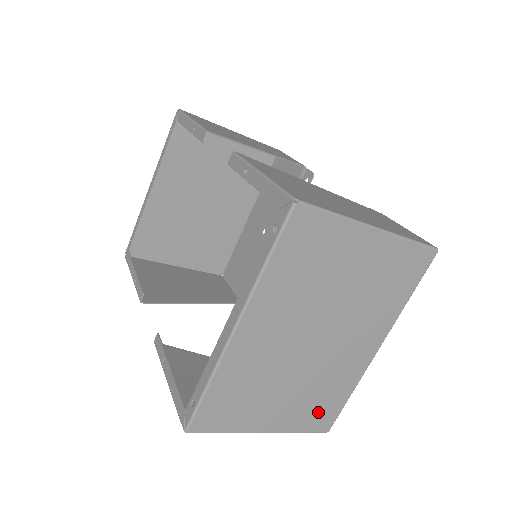
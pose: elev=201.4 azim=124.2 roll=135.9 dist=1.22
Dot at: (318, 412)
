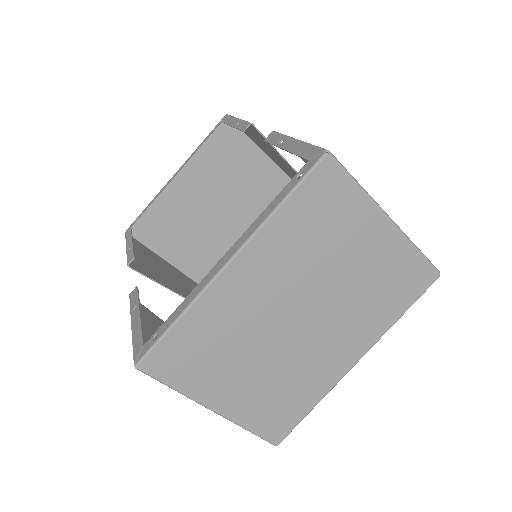
Dot at: (275, 413)
